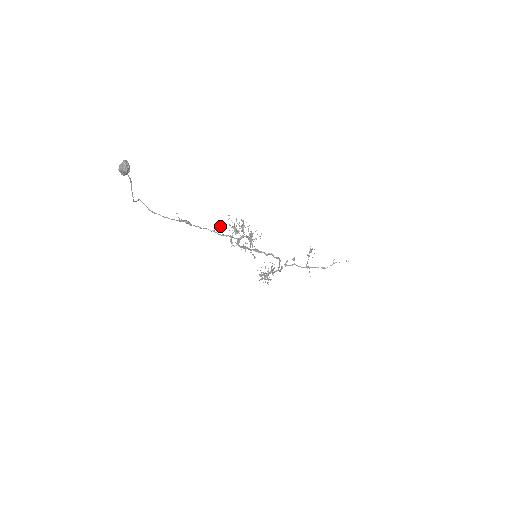
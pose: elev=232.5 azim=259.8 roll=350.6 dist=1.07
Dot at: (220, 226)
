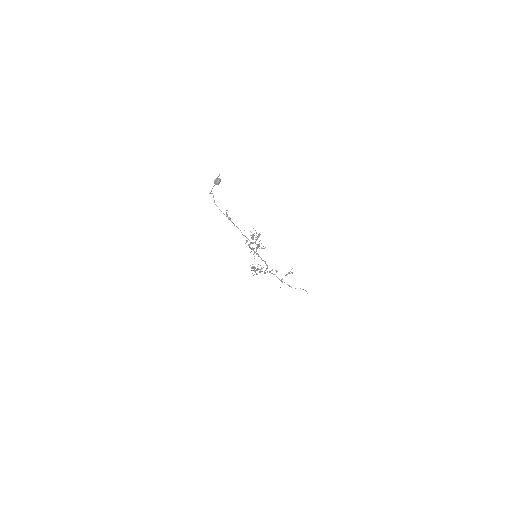
Dot at: occluded
